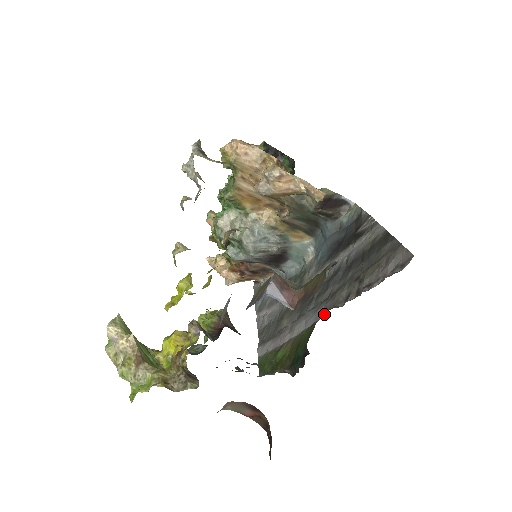
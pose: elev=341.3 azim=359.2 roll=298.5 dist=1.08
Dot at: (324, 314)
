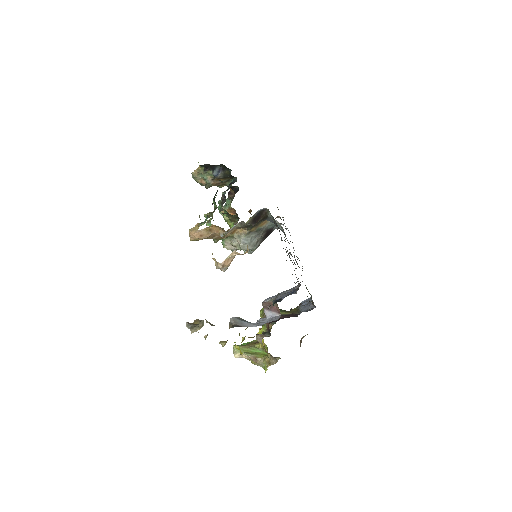
Dot at: occluded
